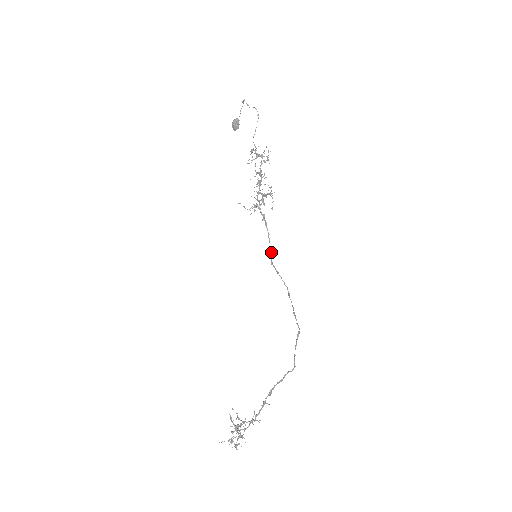
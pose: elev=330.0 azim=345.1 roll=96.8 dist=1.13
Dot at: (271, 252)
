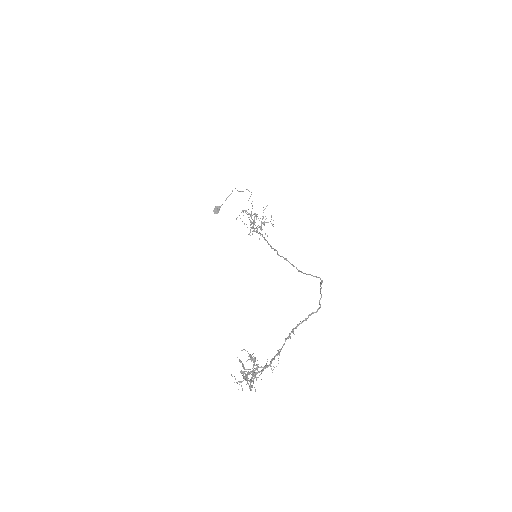
Dot at: (275, 249)
